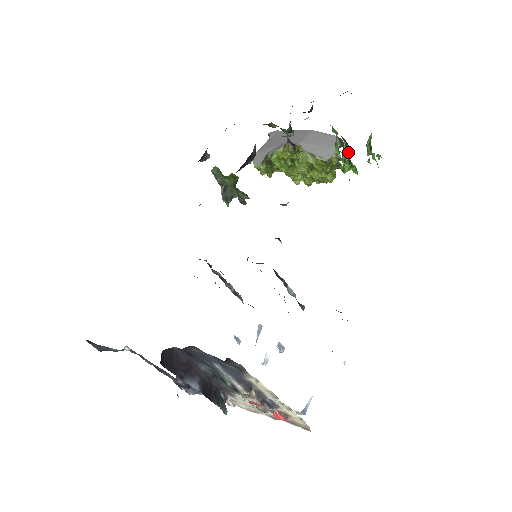
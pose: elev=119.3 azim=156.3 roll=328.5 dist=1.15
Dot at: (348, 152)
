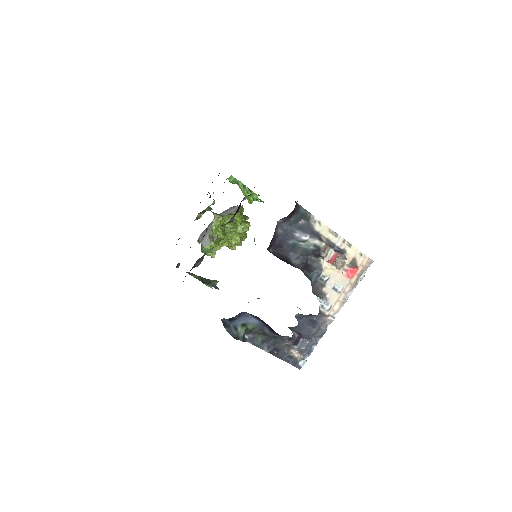
Dot at: occluded
